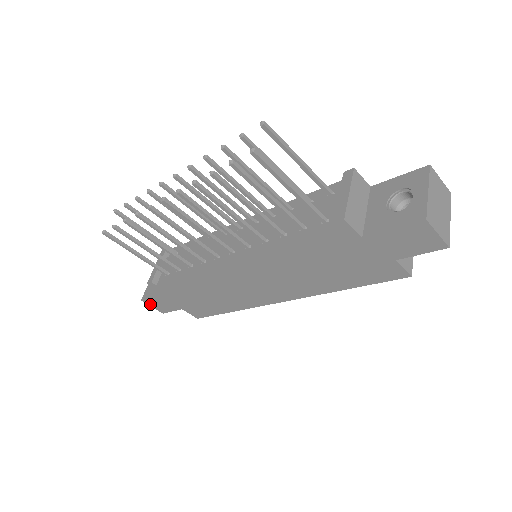
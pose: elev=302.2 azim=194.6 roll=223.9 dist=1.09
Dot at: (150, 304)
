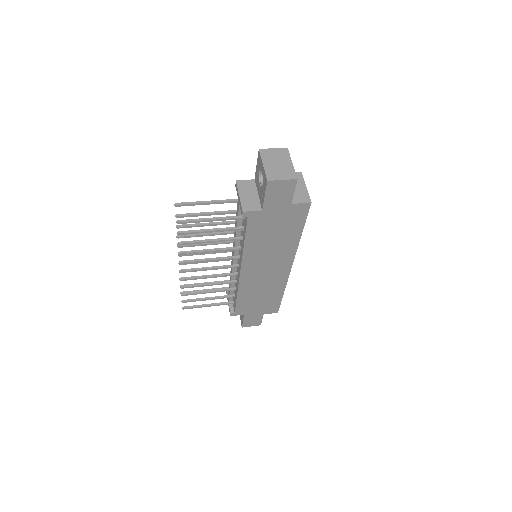
Dot at: (248, 326)
